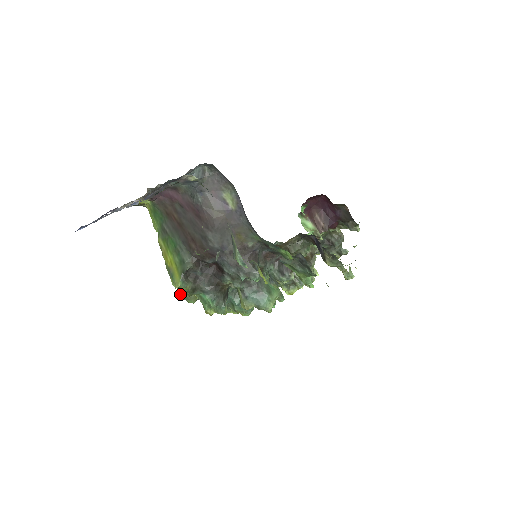
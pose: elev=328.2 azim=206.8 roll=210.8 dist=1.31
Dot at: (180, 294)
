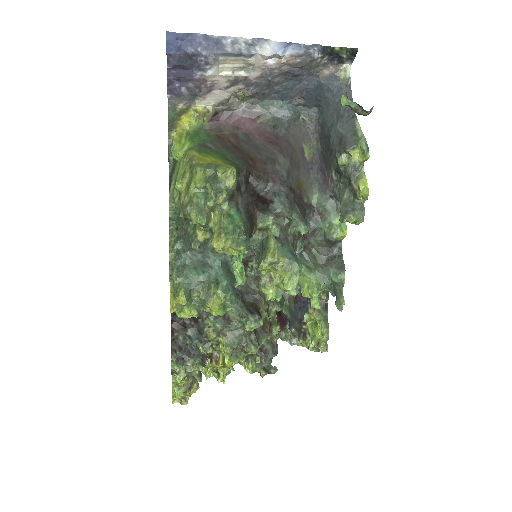
Dot at: (196, 202)
